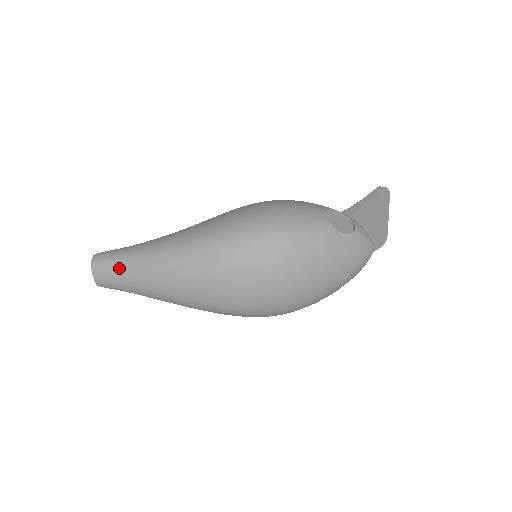
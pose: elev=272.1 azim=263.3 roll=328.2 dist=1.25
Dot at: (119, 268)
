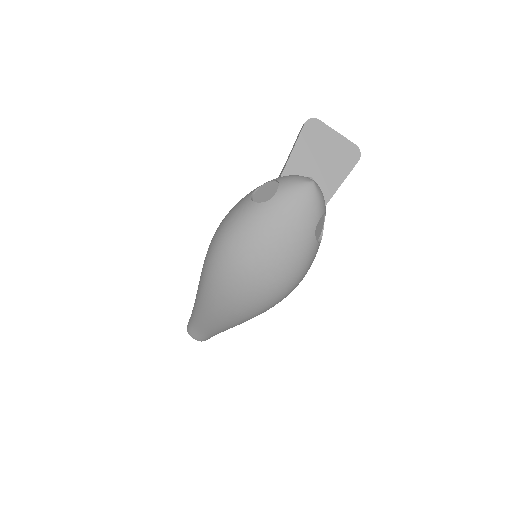
Dot at: (194, 326)
